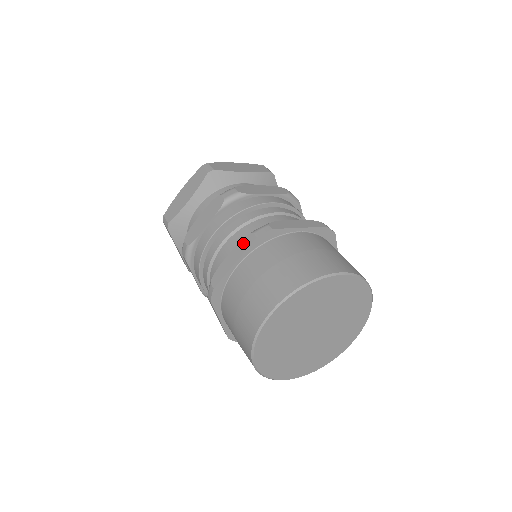
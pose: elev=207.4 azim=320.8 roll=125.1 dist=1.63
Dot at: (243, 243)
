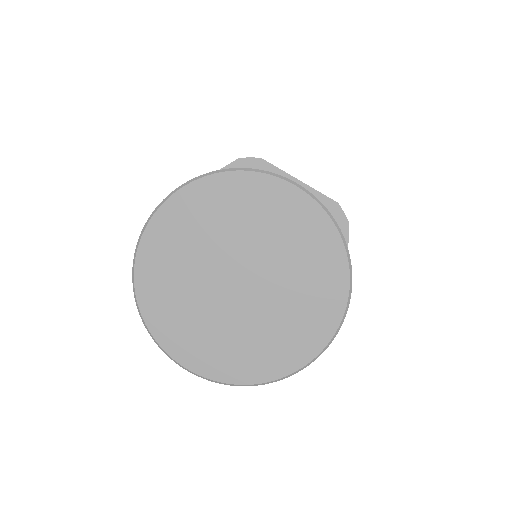
Dot at: occluded
